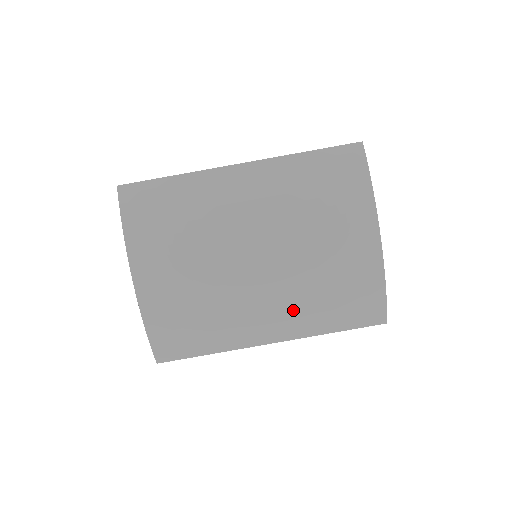
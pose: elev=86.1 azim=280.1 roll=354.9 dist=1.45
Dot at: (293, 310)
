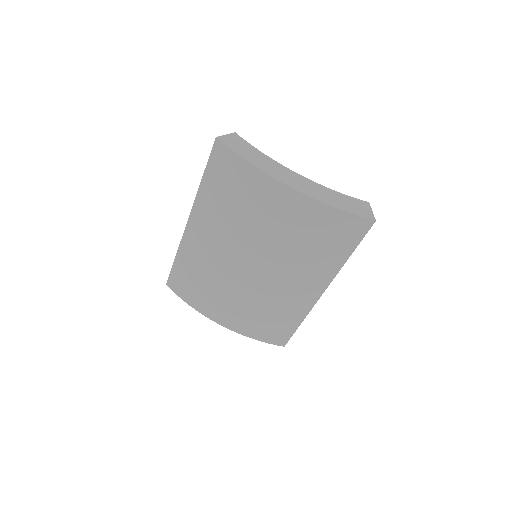
Dot at: (305, 271)
